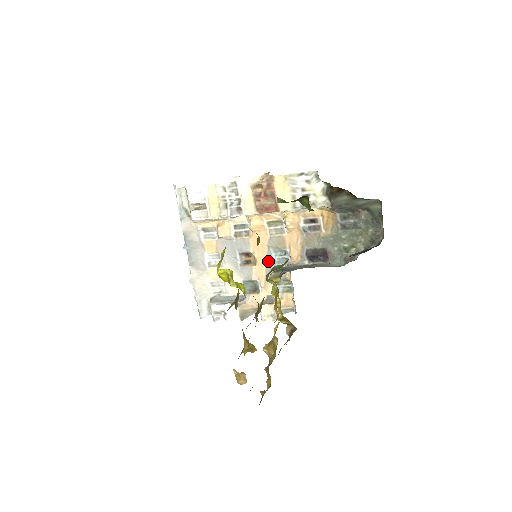
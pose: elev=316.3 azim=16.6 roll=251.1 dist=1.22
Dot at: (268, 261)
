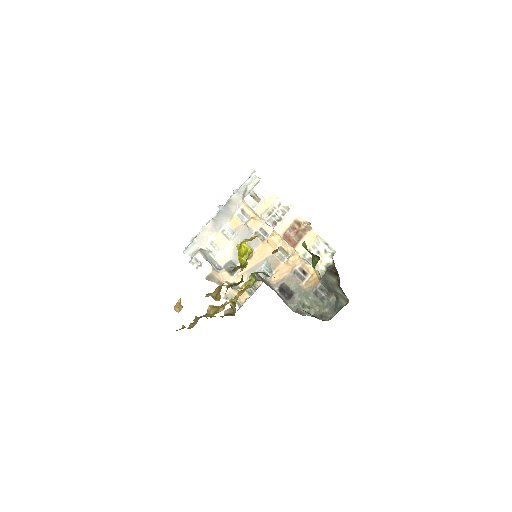
Dot at: (257, 265)
